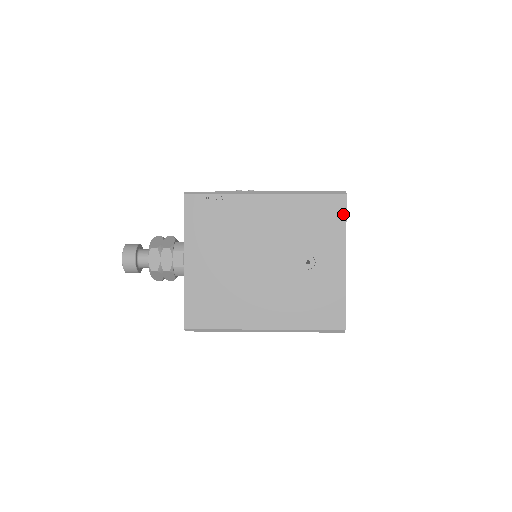
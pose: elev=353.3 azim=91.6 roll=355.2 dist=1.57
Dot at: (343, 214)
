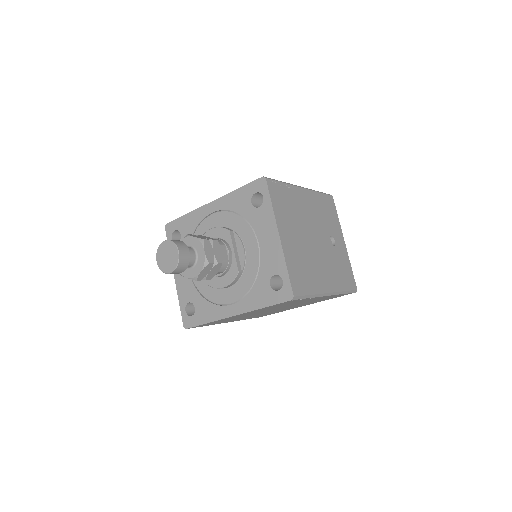
Dot at: (335, 209)
